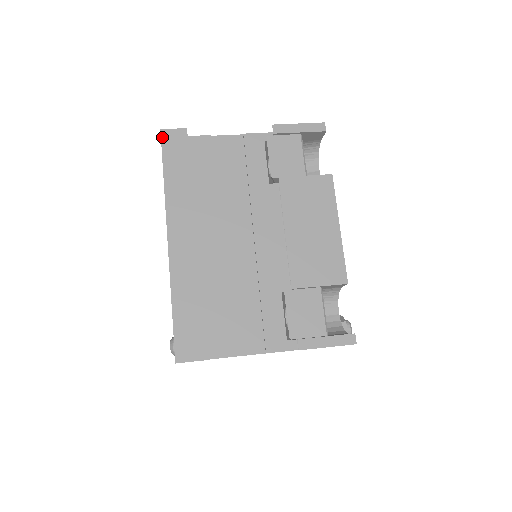
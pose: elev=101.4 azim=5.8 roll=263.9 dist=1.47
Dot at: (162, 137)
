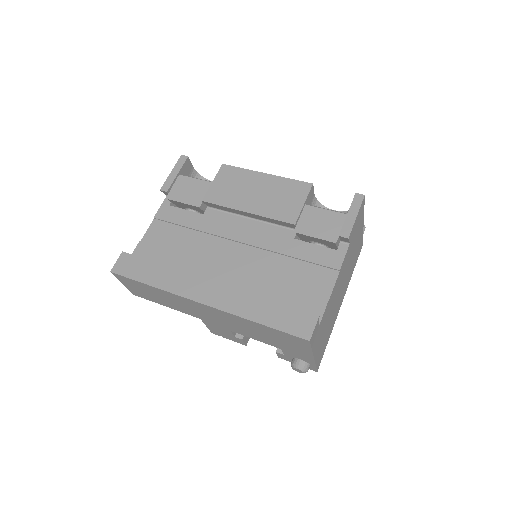
Dot at: (117, 273)
